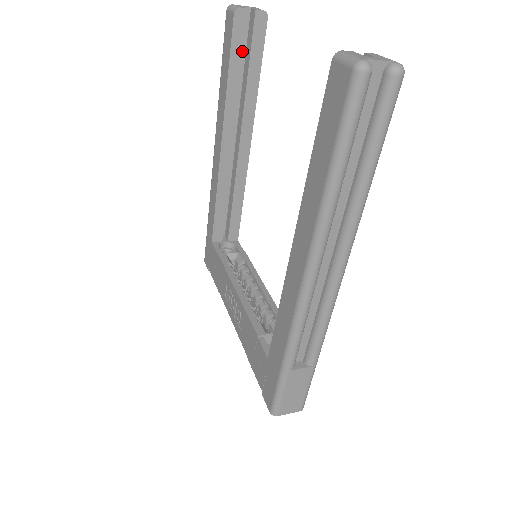
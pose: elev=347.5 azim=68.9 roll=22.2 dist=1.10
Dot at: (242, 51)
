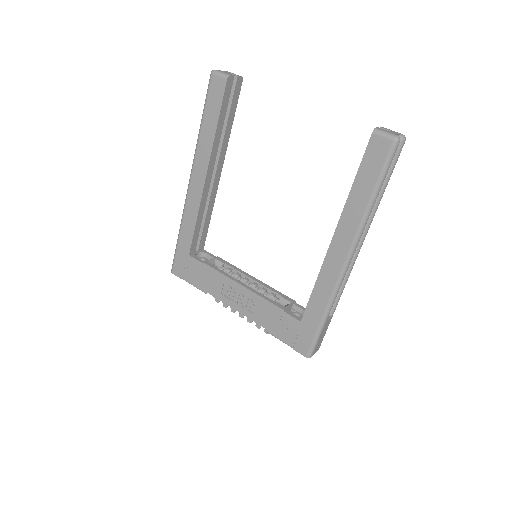
Dot at: (227, 105)
